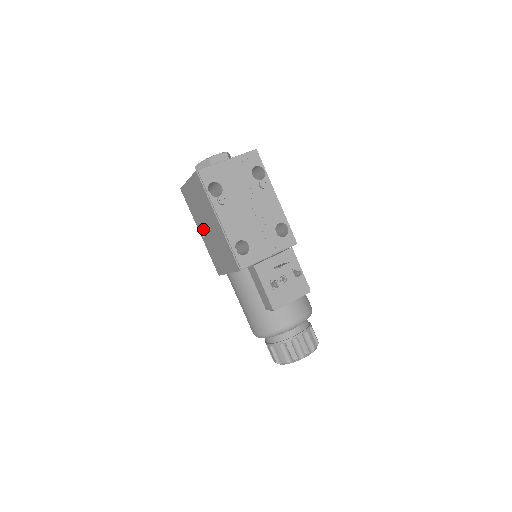
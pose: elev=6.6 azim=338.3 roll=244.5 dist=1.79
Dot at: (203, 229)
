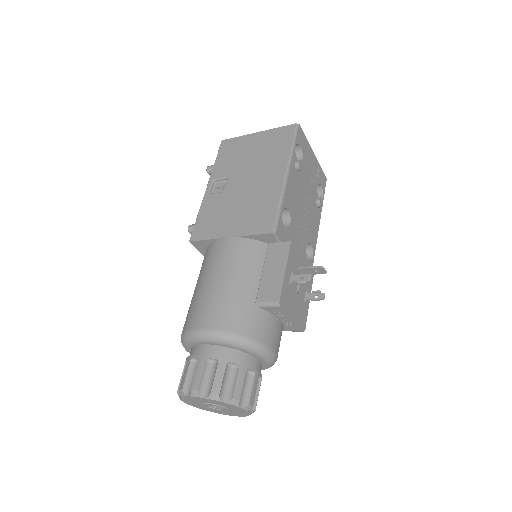
Dot at: (221, 185)
